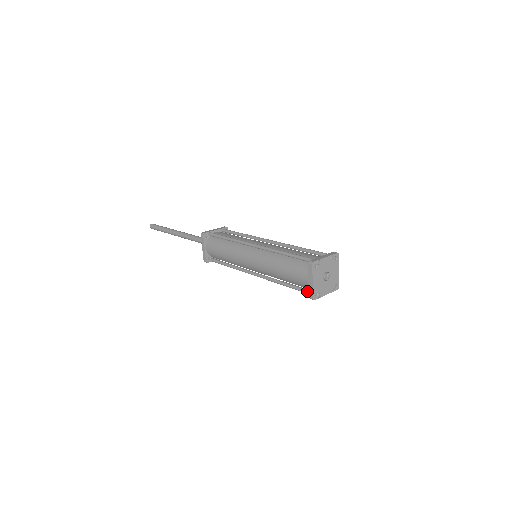
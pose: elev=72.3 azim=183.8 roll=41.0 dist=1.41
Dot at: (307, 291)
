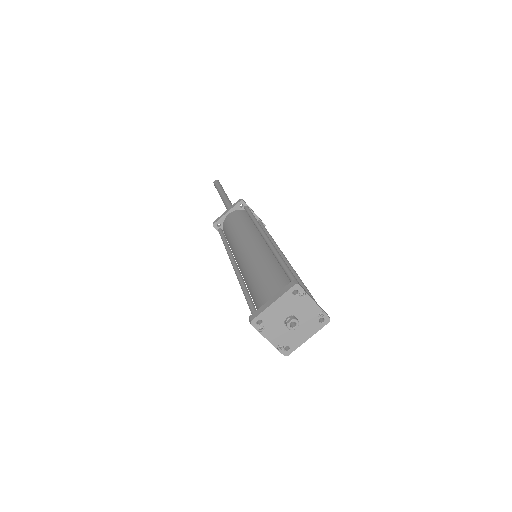
Dot at: occluded
